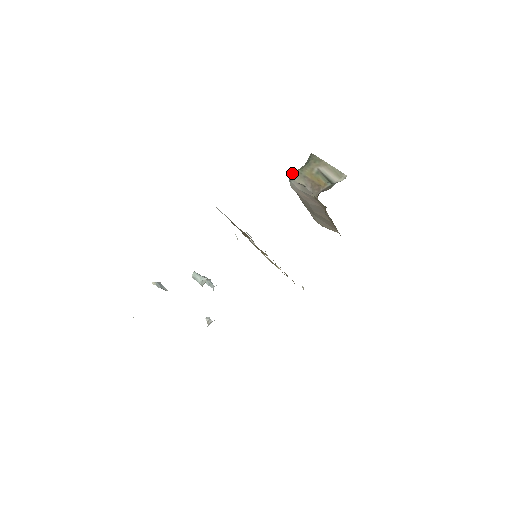
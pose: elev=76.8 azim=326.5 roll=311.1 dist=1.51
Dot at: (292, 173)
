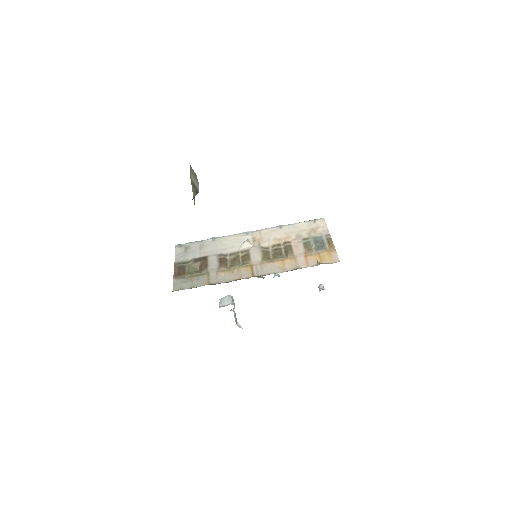
Dot at: occluded
